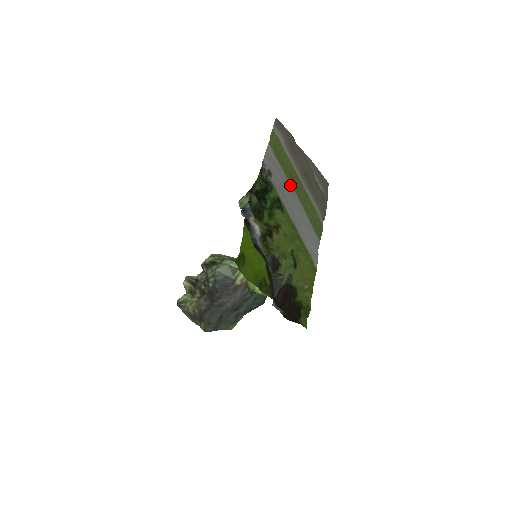
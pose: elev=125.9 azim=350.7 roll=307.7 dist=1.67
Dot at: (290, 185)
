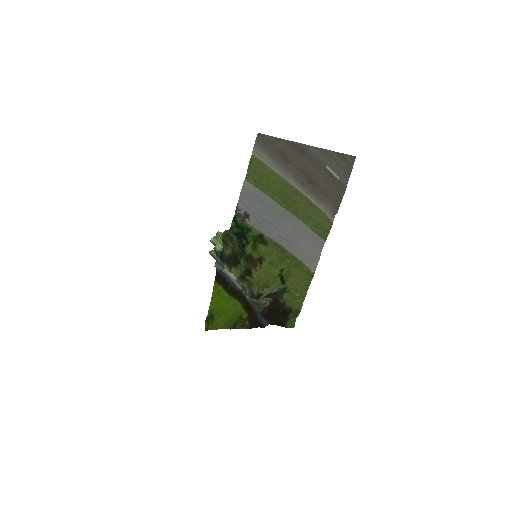
Dot at: (281, 206)
